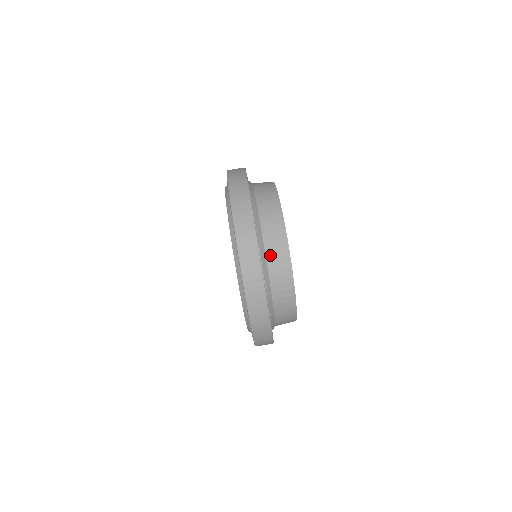
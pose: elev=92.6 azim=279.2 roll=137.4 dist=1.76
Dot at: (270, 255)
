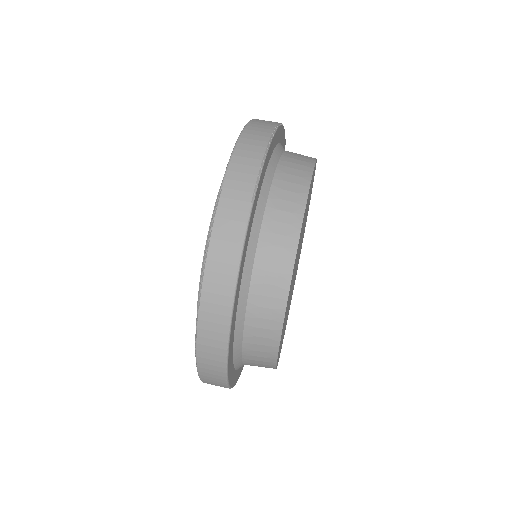
Dot at: (287, 157)
